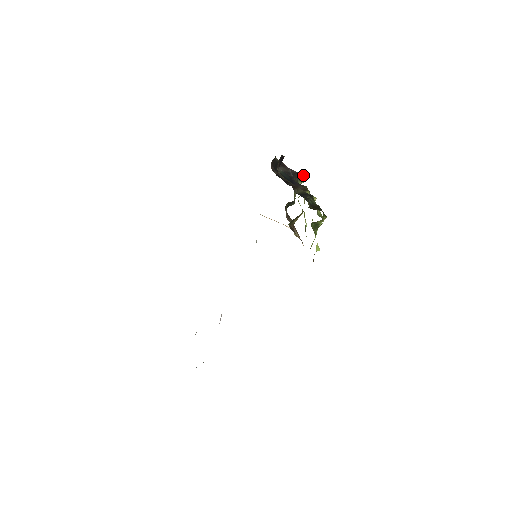
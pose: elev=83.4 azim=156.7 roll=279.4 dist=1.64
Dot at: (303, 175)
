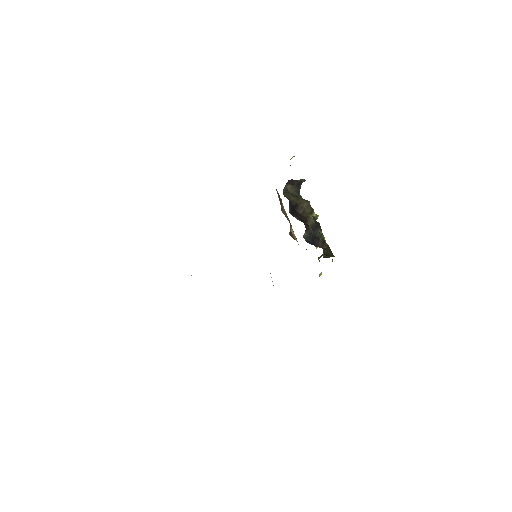
Dot at: occluded
